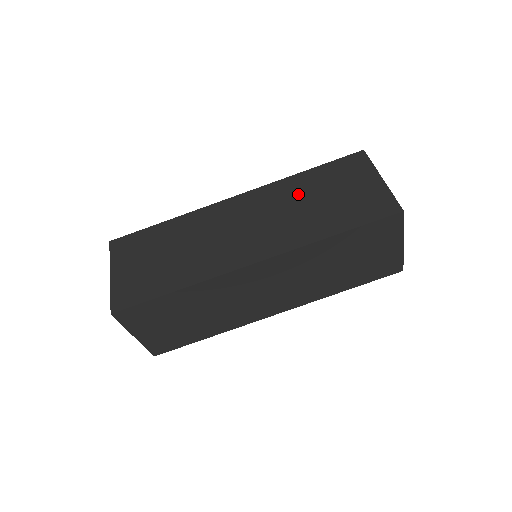
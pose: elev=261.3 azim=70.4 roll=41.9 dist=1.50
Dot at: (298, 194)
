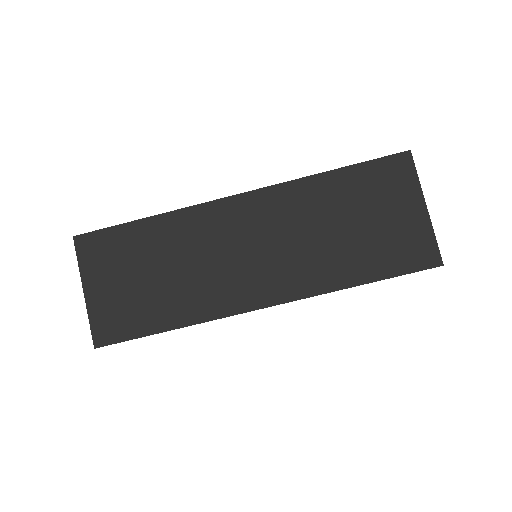
Dot at: (320, 210)
